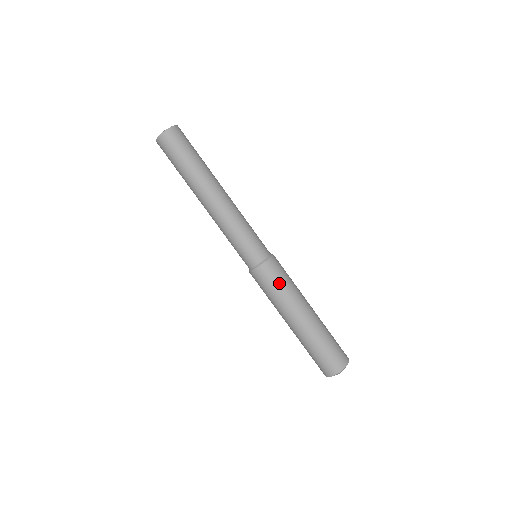
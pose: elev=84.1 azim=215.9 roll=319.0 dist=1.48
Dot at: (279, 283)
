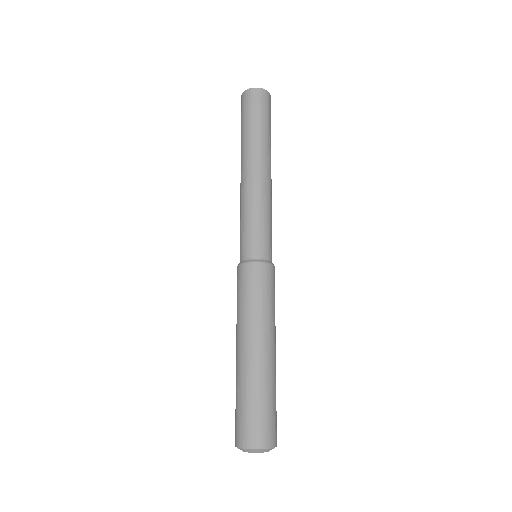
Dot at: (262, 293)
